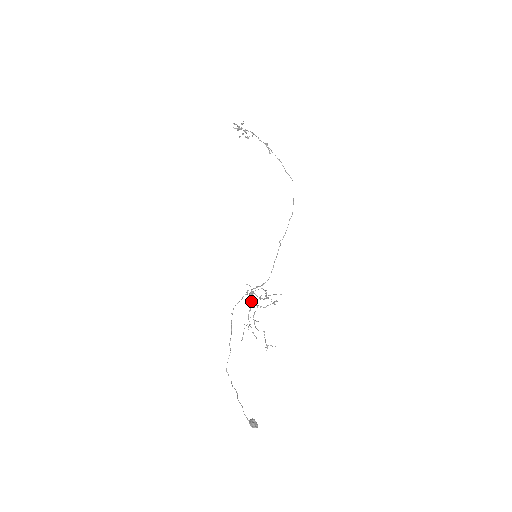
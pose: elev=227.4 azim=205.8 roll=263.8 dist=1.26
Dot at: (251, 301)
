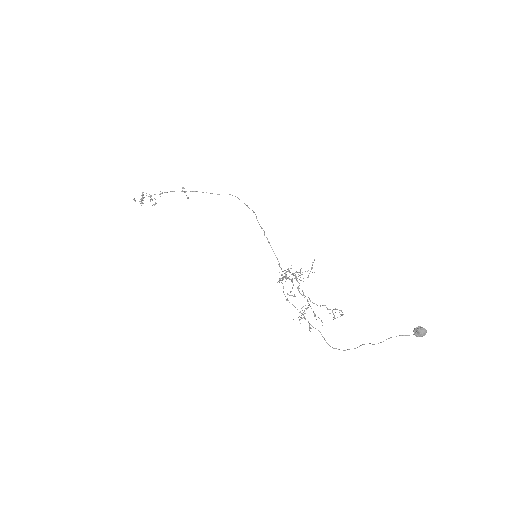
Dot at: (292, 280)
